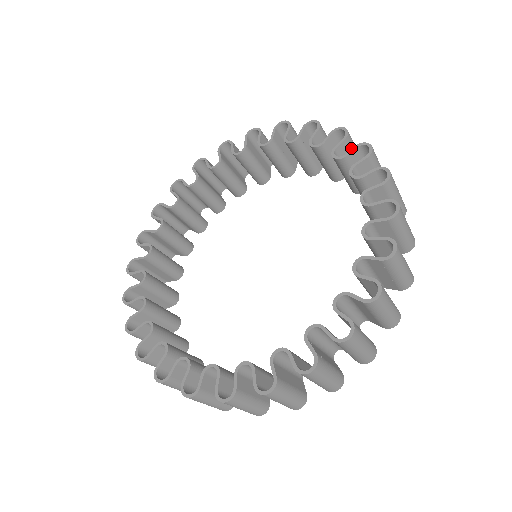
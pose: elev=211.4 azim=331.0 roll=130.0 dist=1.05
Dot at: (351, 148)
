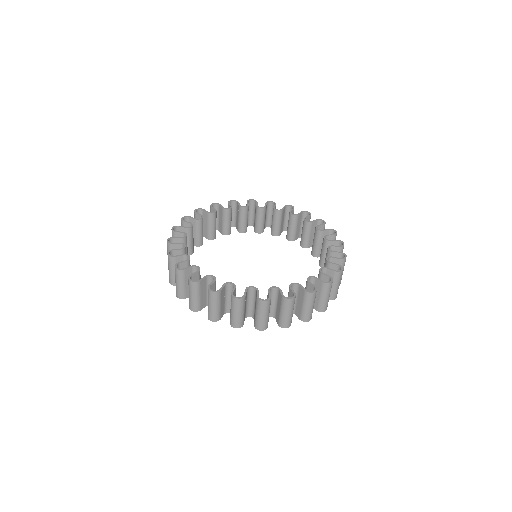
Dot at: occluded
